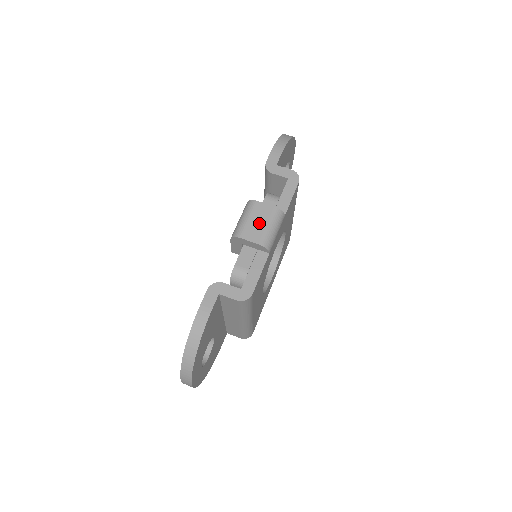
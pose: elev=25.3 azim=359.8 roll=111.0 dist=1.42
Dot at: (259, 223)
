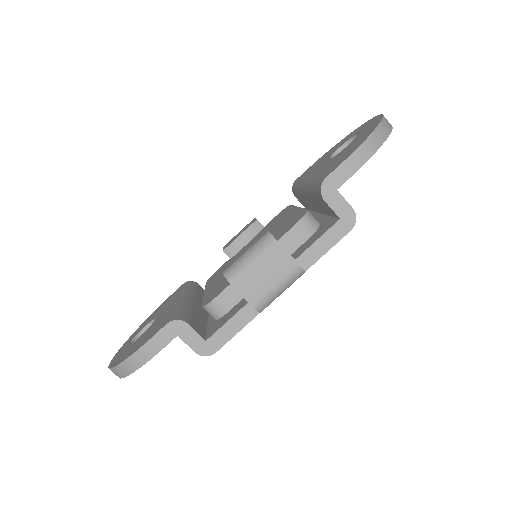
Dot at: (266, 277)
